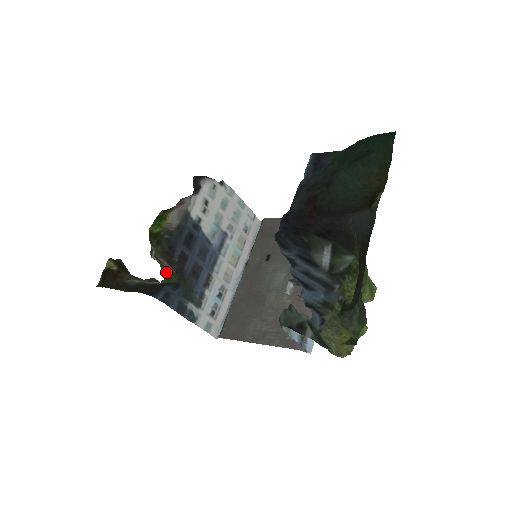
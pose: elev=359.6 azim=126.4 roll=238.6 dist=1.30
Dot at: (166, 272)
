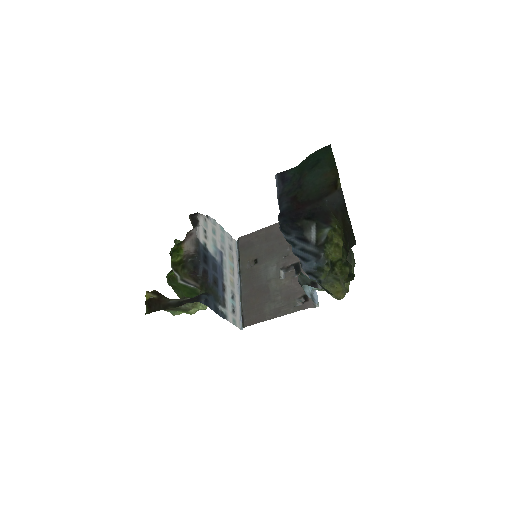
Dot at: (185, 294)
